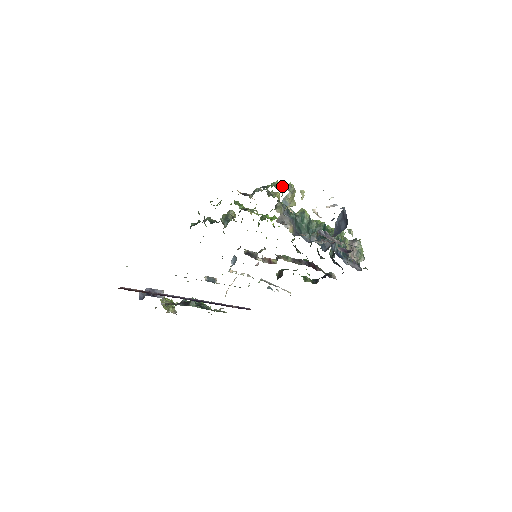
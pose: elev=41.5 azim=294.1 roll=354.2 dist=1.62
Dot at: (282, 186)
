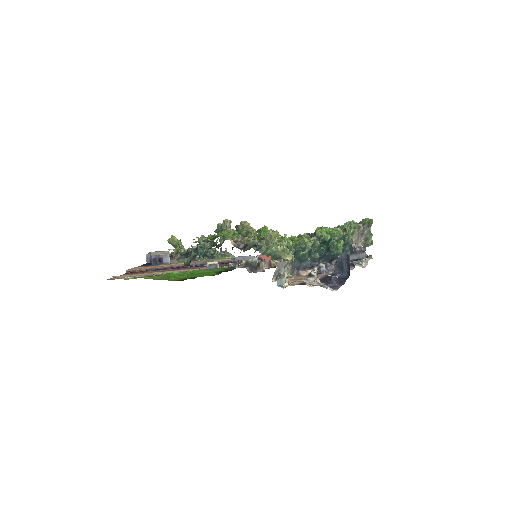
Dot at: (279, 253)
